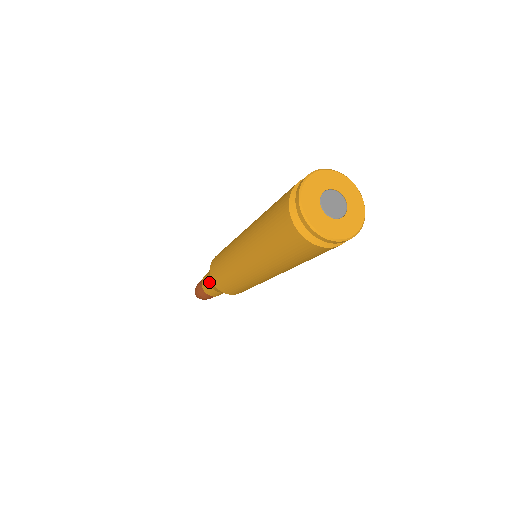
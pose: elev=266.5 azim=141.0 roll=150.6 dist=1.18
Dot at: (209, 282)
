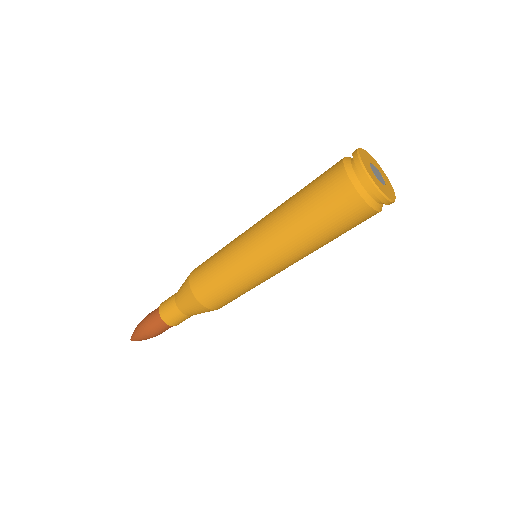
Dot at: occluded
